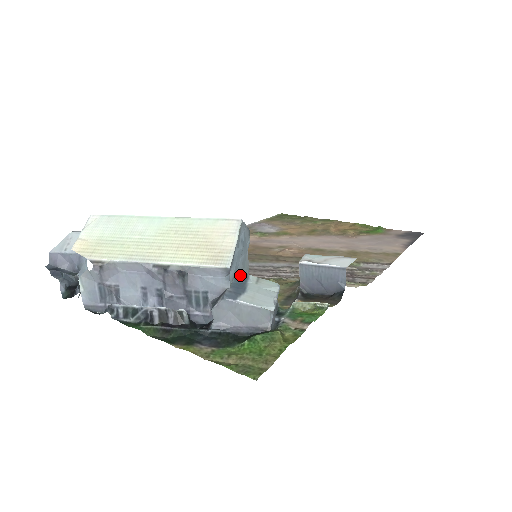
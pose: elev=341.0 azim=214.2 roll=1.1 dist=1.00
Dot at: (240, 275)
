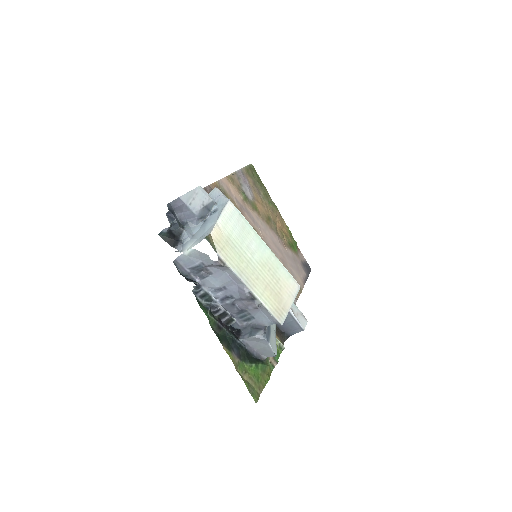
Dot at: occluded
